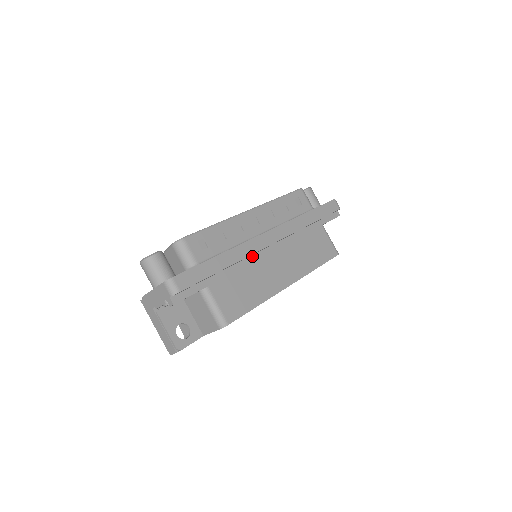
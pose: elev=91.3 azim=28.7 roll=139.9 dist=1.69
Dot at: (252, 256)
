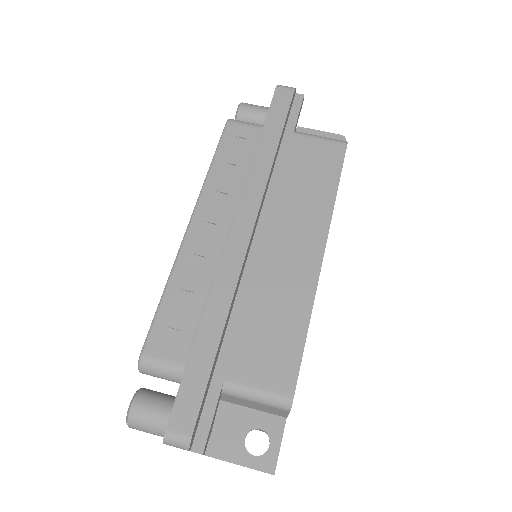
Dot at: (243, 275)
